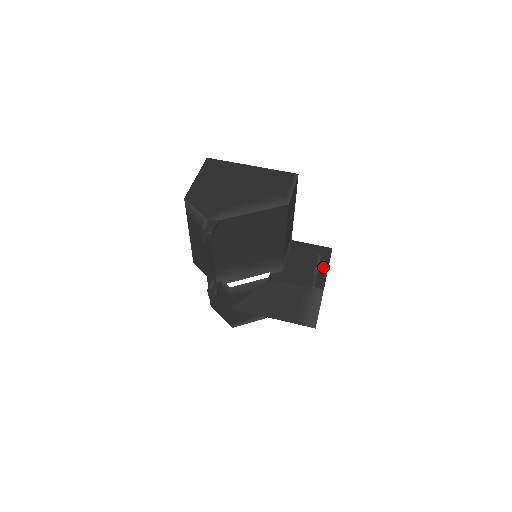
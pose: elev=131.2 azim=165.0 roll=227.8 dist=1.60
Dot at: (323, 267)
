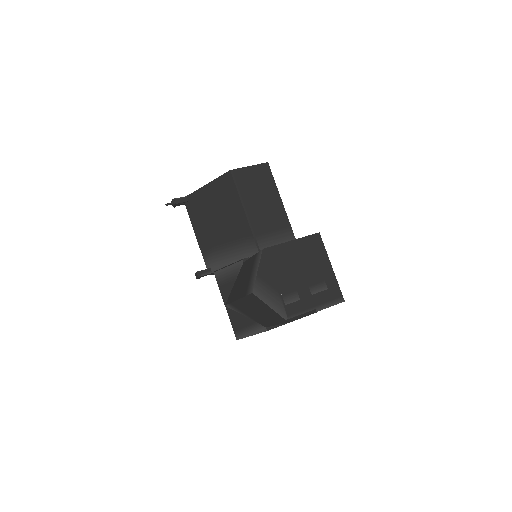
Dot at: occluded
